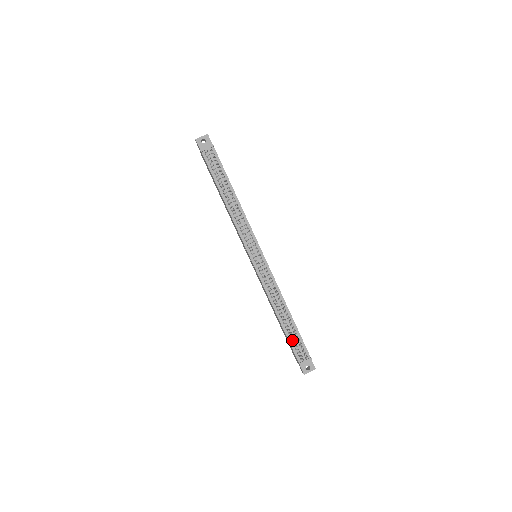
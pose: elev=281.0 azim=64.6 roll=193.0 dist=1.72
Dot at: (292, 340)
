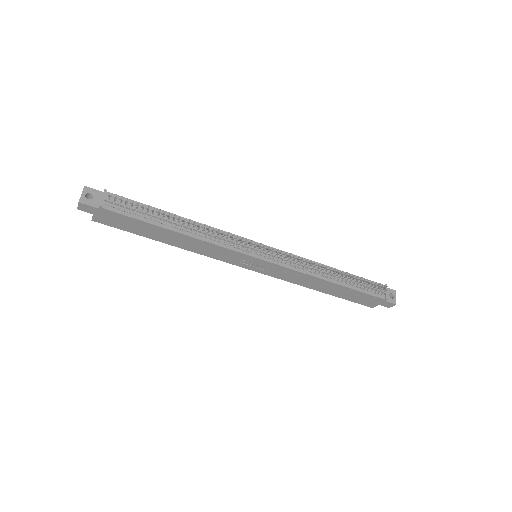
Dot at: (361, 288)
